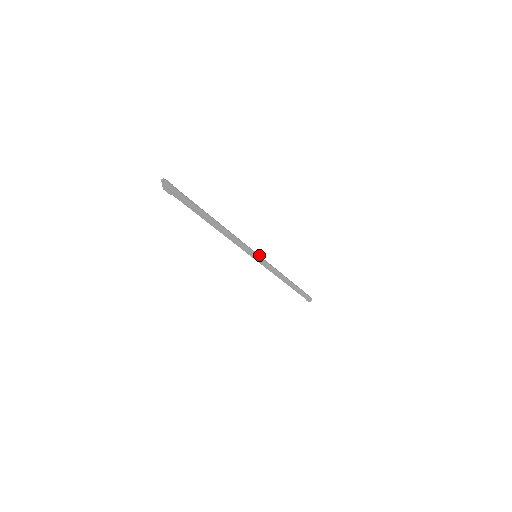
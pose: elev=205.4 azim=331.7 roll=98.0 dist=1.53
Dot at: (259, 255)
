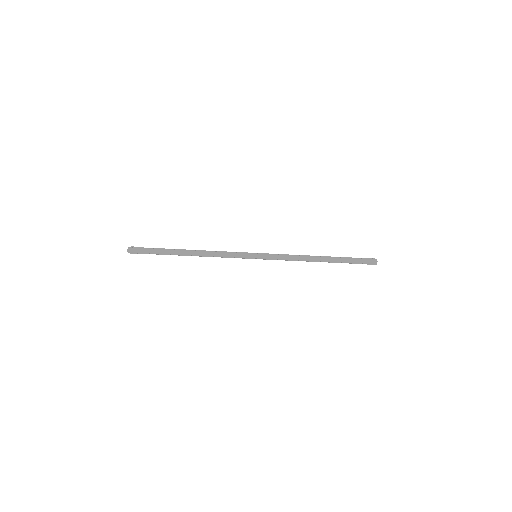
Dot at: (262, 253)
